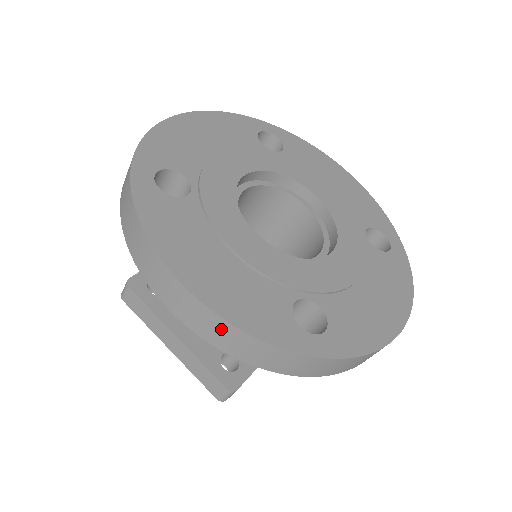
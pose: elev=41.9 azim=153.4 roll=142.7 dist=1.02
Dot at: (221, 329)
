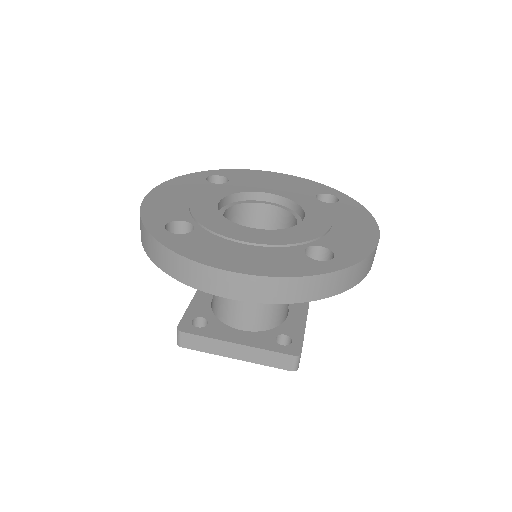
Dot at: (272, 286)
